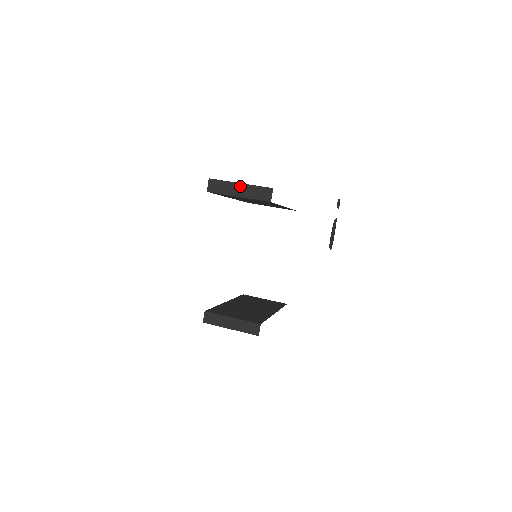
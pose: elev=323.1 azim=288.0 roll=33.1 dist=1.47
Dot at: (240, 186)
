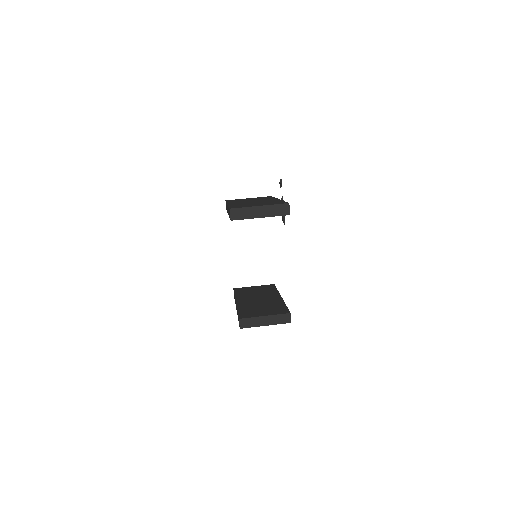
Dot at: (260, 208)
